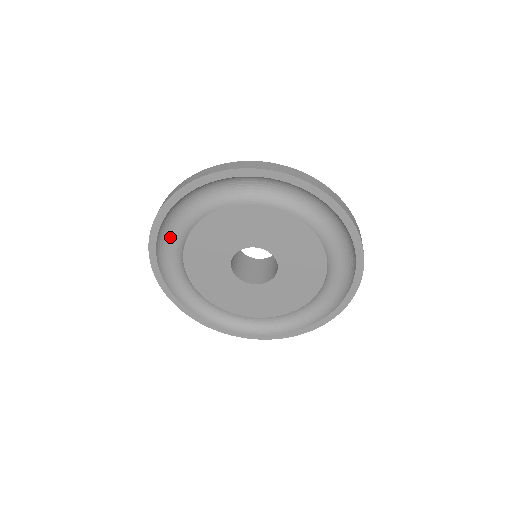
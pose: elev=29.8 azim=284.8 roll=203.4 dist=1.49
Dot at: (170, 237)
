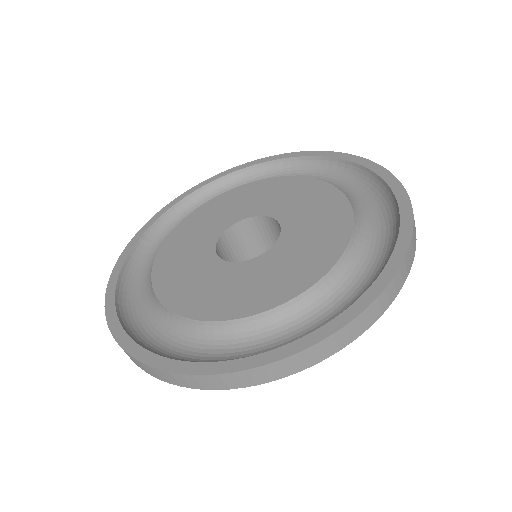
Dot at: (149, 258)
